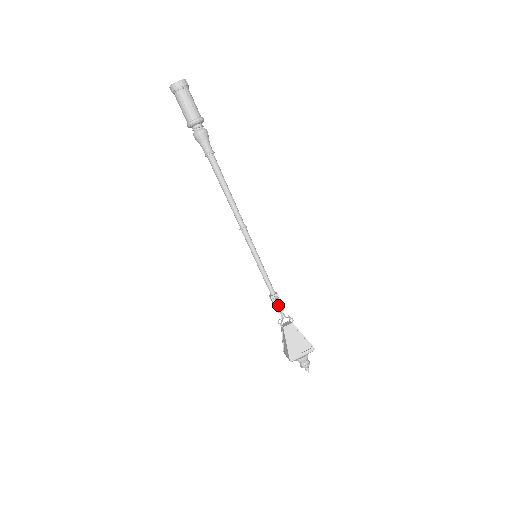
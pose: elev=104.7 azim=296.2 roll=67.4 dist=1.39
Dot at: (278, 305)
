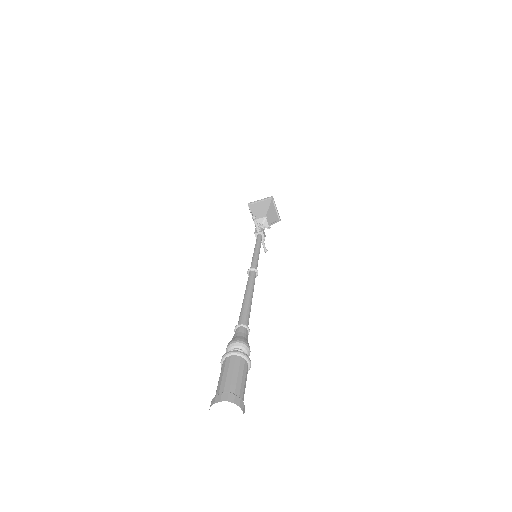
Dot at: occluded
